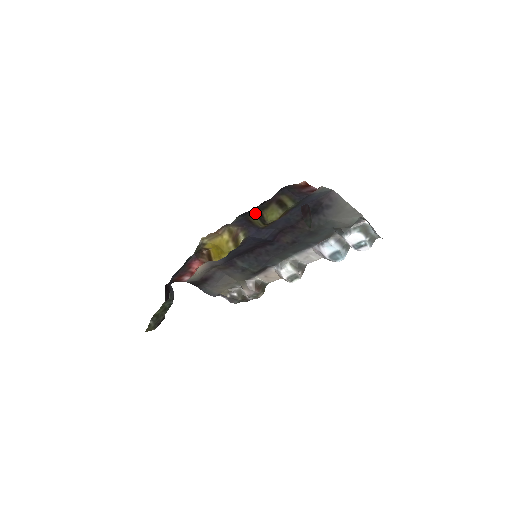
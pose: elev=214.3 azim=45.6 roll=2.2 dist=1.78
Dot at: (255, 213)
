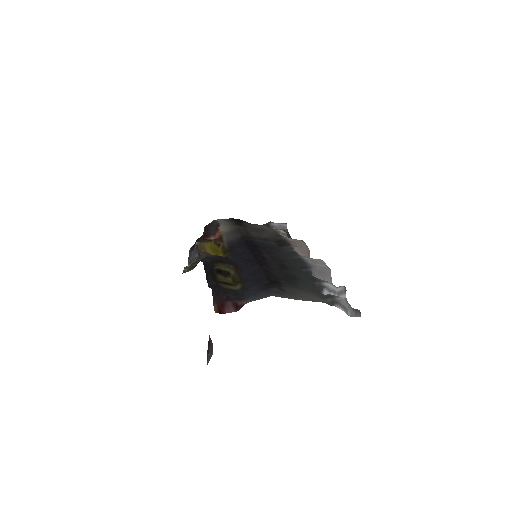
Dot at: (215, 269)
